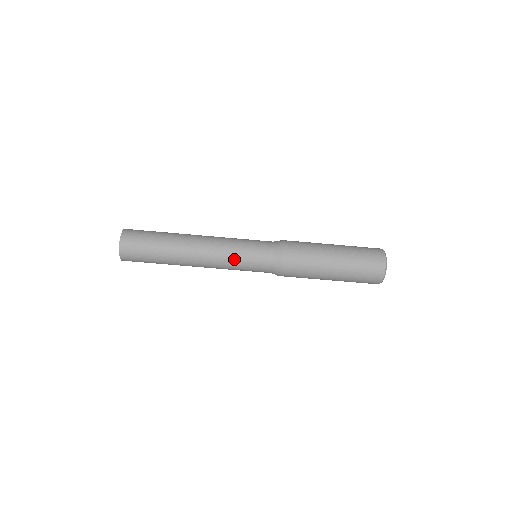
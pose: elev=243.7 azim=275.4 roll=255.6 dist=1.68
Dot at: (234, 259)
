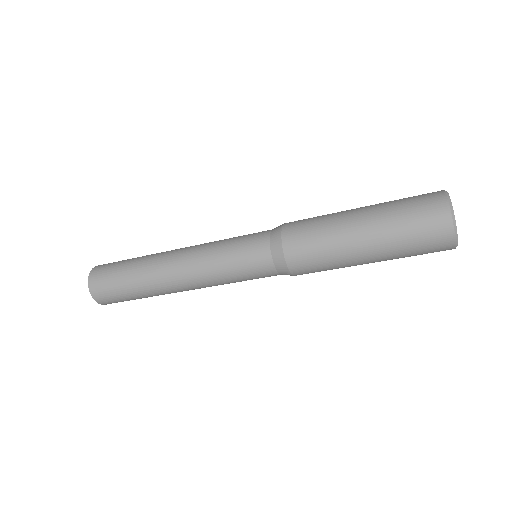
Dot at: occluded
